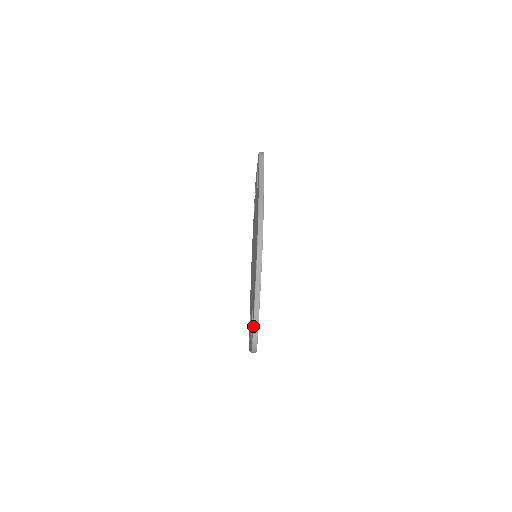
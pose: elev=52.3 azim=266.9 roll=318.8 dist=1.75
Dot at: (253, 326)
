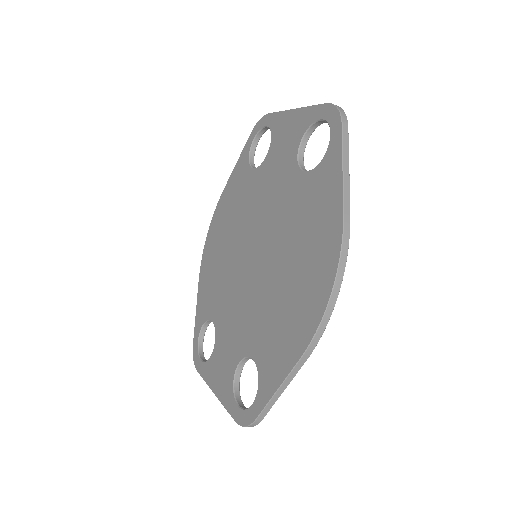
Dot at: (265, 407)
